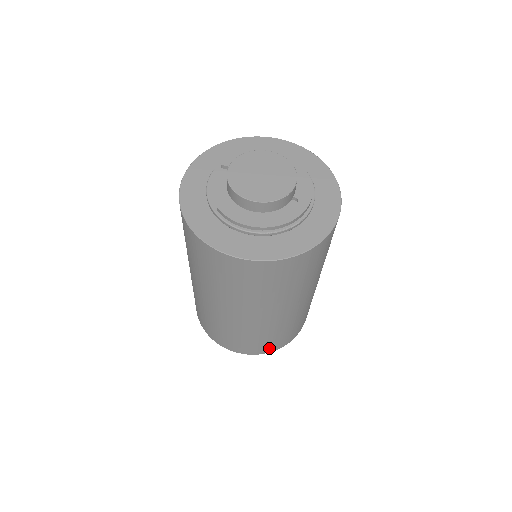
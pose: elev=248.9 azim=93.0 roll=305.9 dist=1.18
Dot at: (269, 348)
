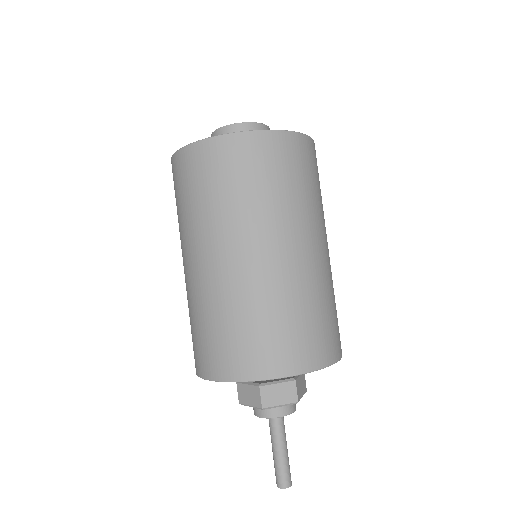
Dot at: (297, 358)
